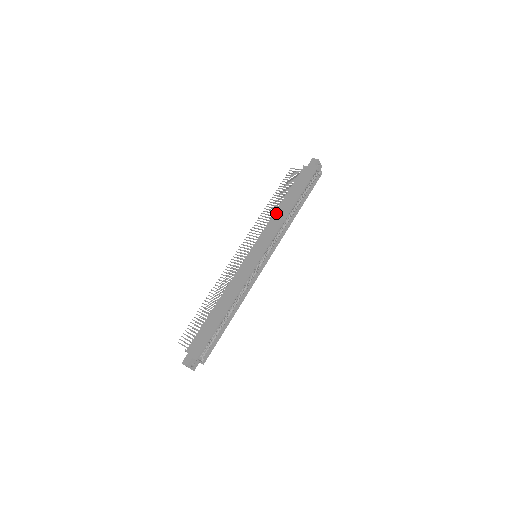
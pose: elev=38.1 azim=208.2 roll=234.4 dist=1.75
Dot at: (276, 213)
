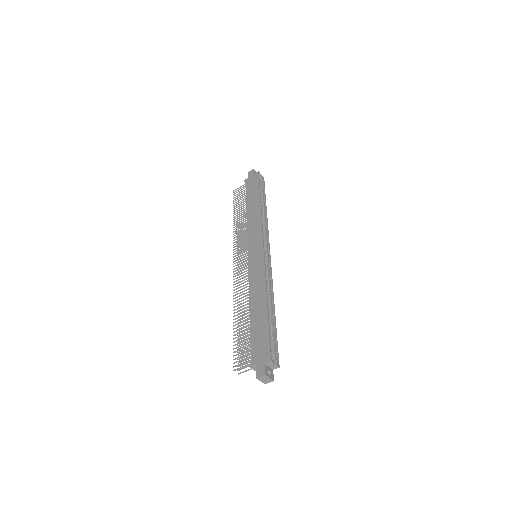
Dot at: (248, 217)
